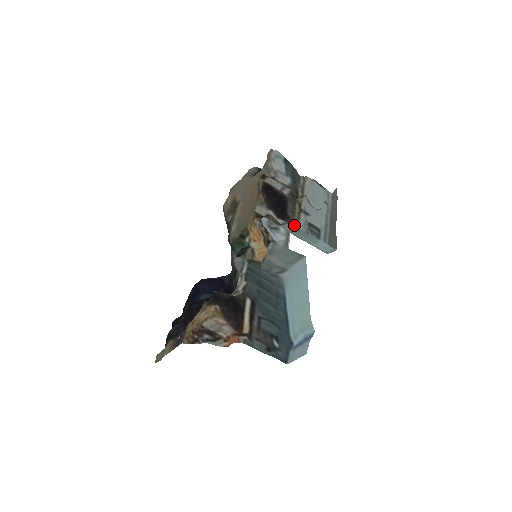
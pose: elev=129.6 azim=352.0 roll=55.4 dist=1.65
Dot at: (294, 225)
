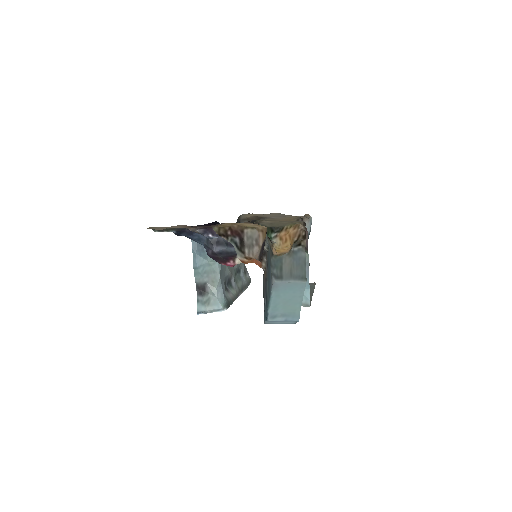
Dot at: occluded
